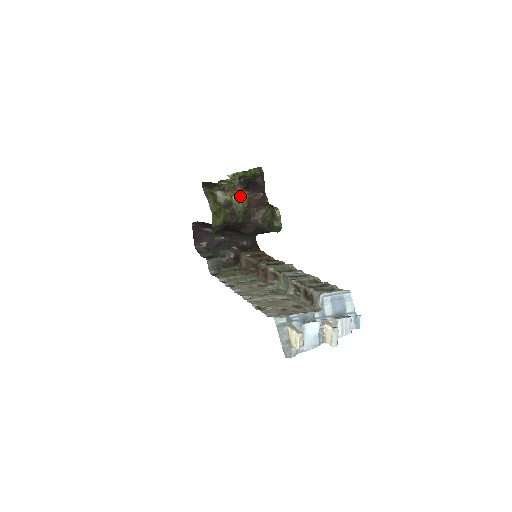
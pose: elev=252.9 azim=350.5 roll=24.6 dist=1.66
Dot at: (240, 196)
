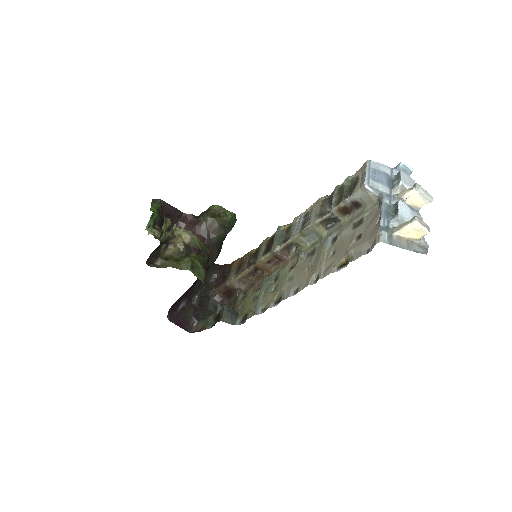
Dot at: (183, 232)
